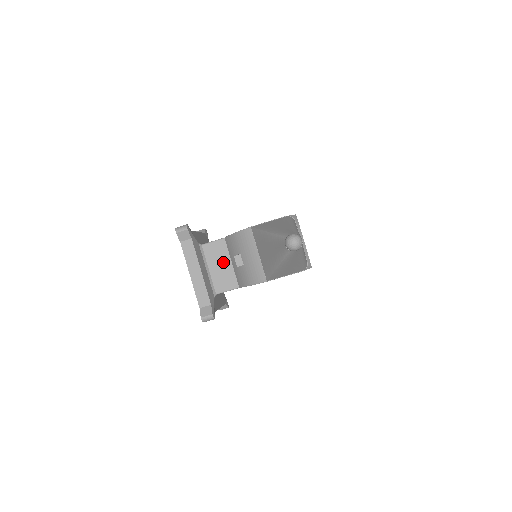
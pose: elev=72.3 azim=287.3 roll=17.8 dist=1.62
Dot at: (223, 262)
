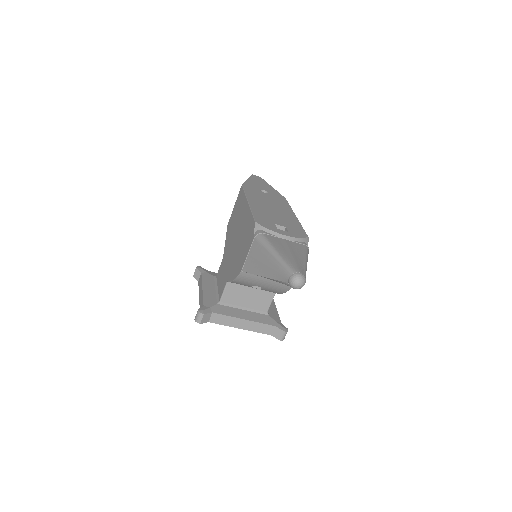
Dot at: (246, 294)
